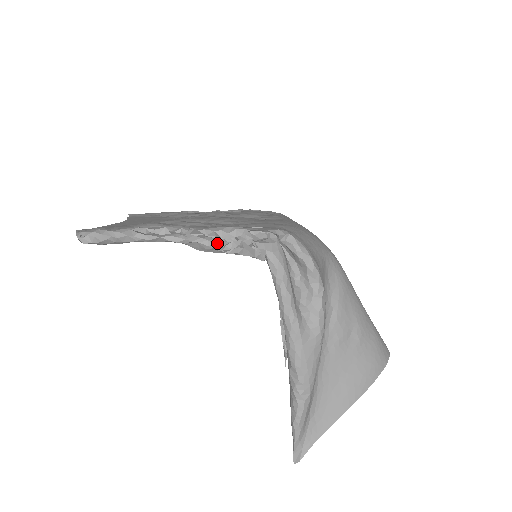
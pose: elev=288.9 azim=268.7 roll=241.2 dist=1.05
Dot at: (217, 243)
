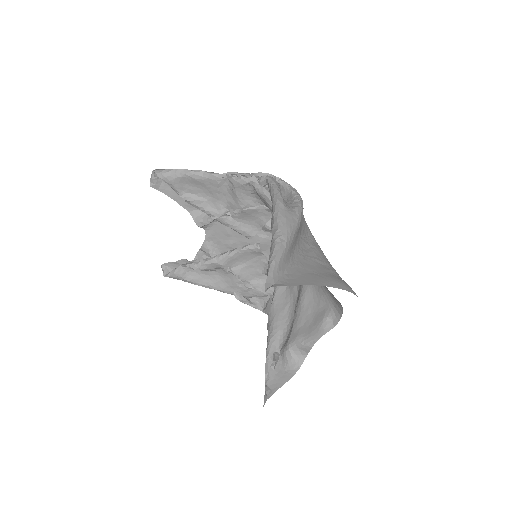
Dot at: (237, 178)
